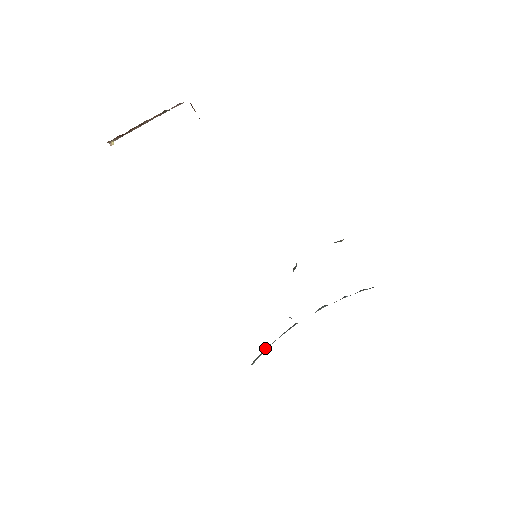
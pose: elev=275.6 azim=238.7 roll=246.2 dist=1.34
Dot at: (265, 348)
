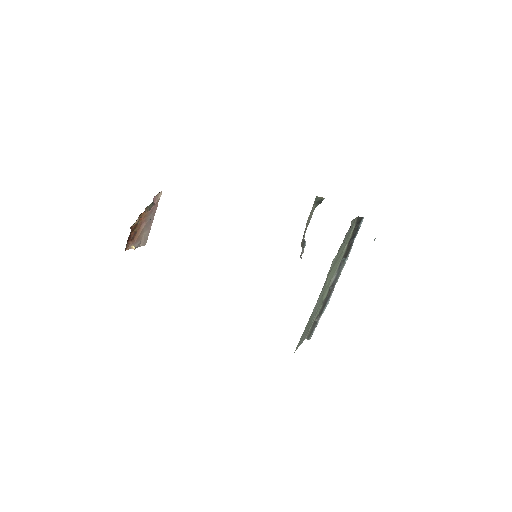
Dot at: (316, 321)
